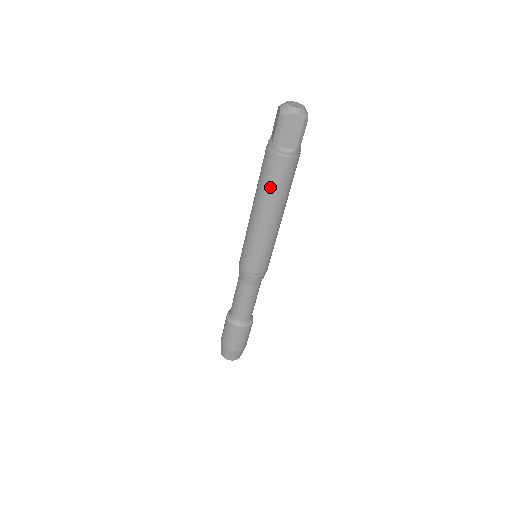
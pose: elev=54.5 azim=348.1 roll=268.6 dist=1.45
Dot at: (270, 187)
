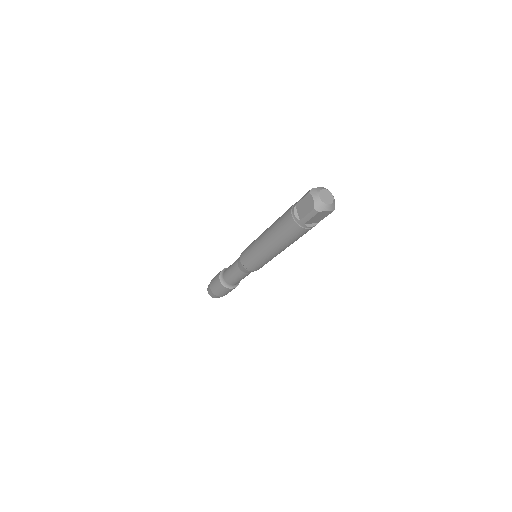
Dot at: (289, 240)
